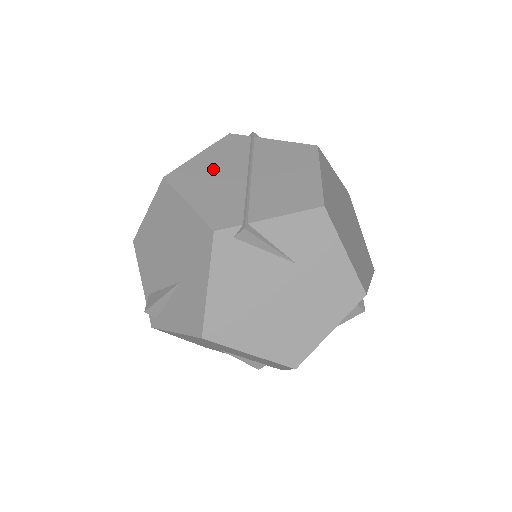
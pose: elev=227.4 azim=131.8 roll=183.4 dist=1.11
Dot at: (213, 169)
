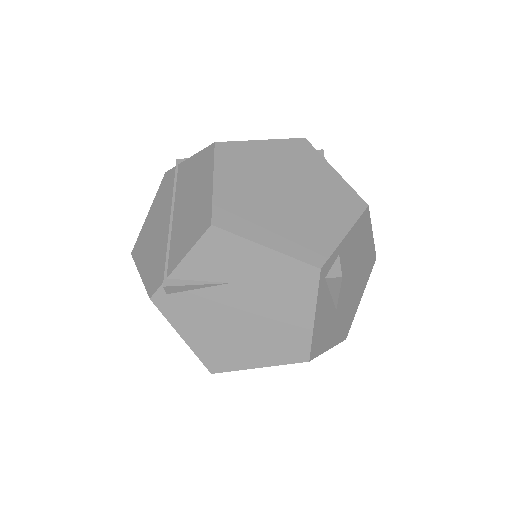
Dot at: (154, 225)
